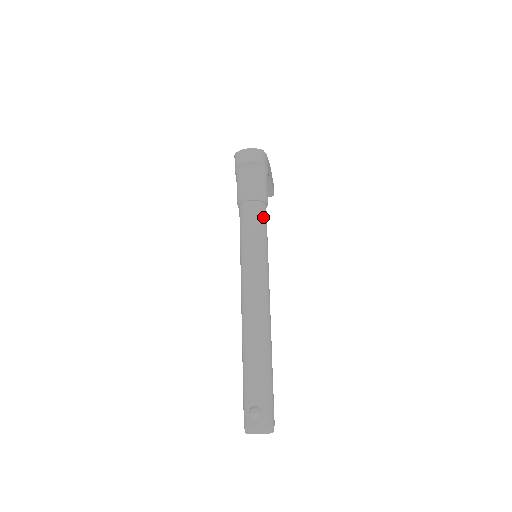
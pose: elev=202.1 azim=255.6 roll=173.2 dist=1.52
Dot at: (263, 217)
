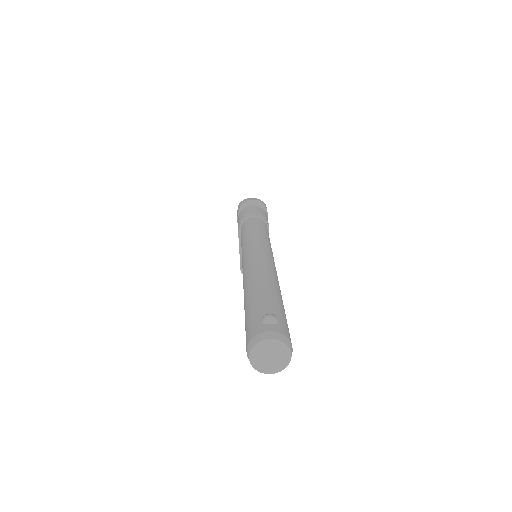
Dot at: (267, 230)
